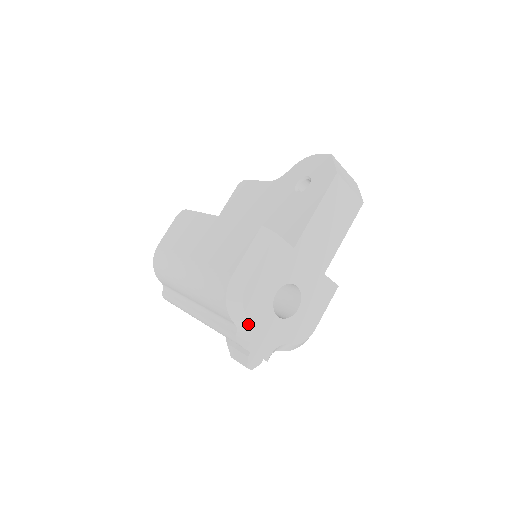
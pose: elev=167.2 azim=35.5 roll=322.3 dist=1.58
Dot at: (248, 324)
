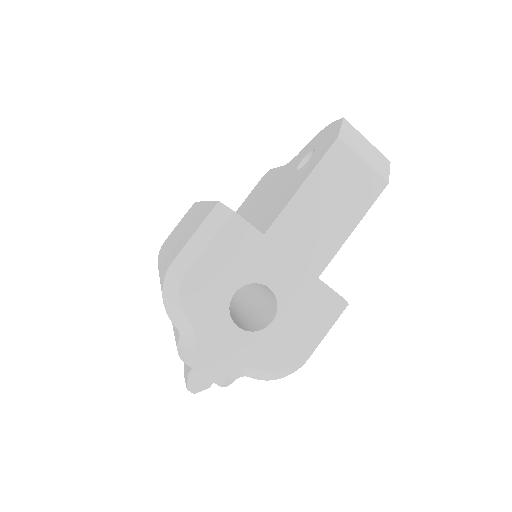
Dot at: (190, 329)
